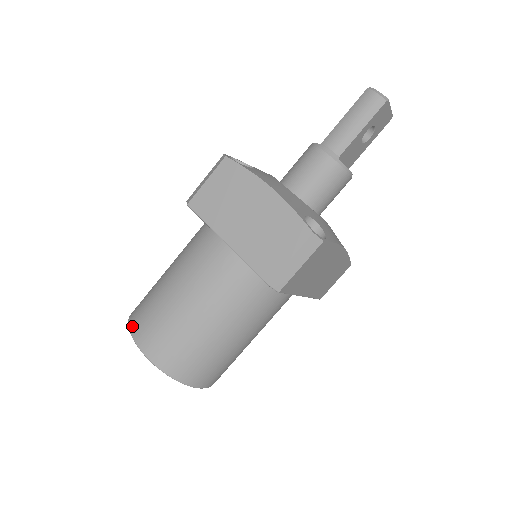
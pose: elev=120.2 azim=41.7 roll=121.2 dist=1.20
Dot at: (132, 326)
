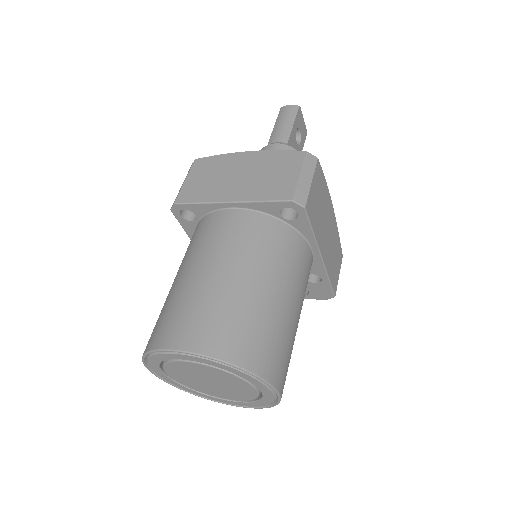
Dot at: (154, 344)
